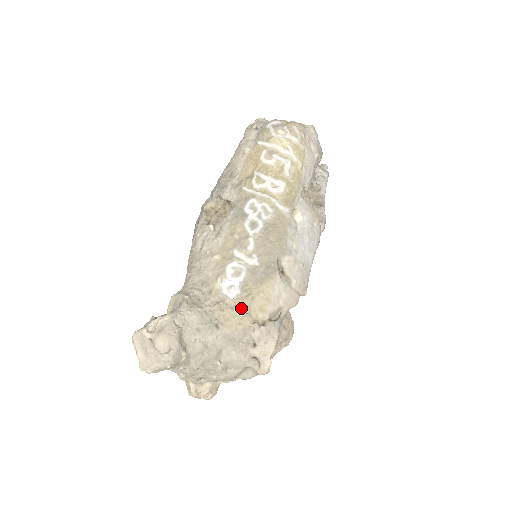
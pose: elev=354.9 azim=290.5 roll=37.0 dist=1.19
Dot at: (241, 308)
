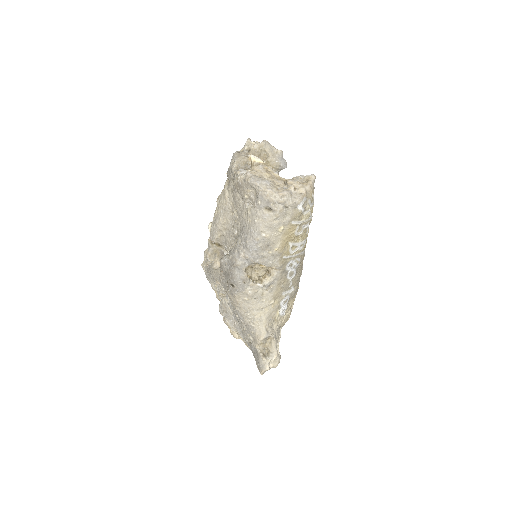
Dot at: (289, 313)
